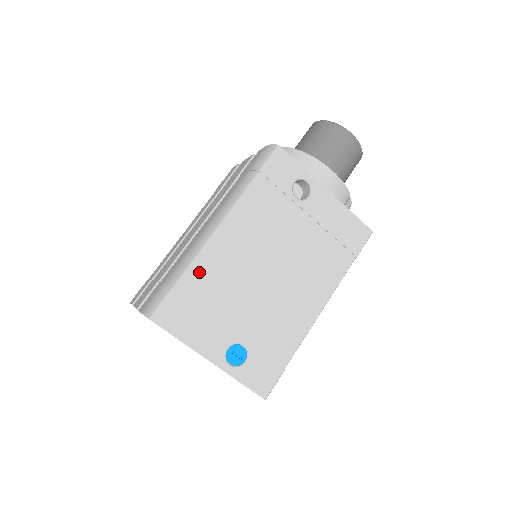
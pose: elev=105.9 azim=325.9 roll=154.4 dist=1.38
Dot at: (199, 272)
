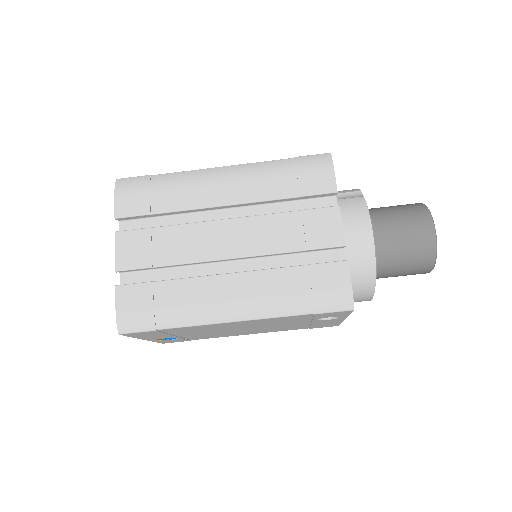
Dot at: (188, 328)
